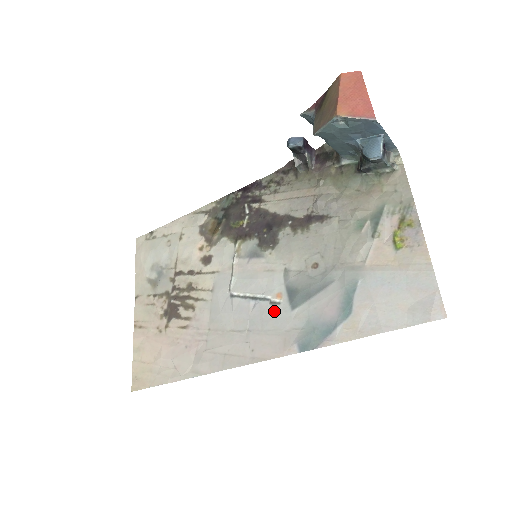
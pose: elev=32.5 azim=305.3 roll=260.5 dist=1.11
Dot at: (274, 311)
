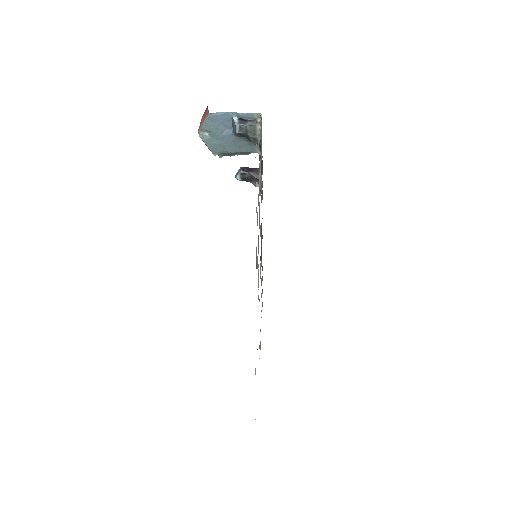
Dot at: occluded
